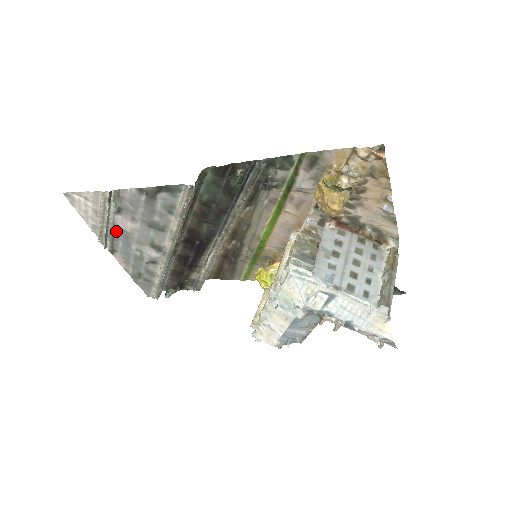
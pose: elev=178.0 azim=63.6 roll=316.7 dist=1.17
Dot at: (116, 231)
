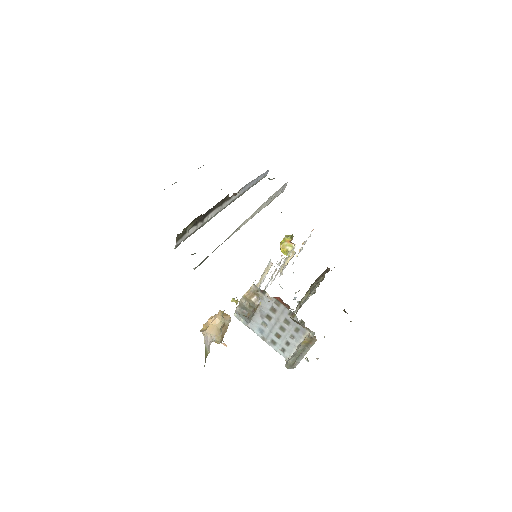
Dot at: occluded
